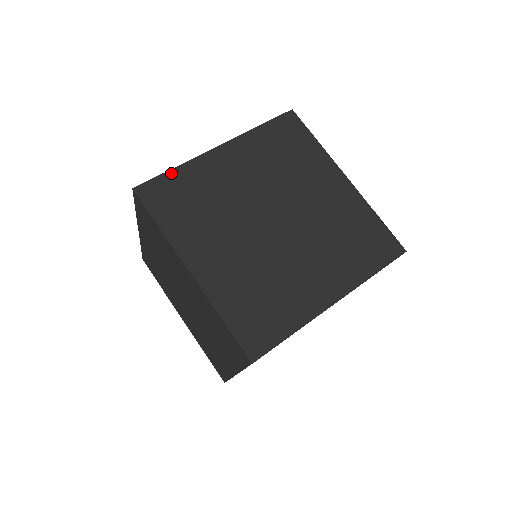
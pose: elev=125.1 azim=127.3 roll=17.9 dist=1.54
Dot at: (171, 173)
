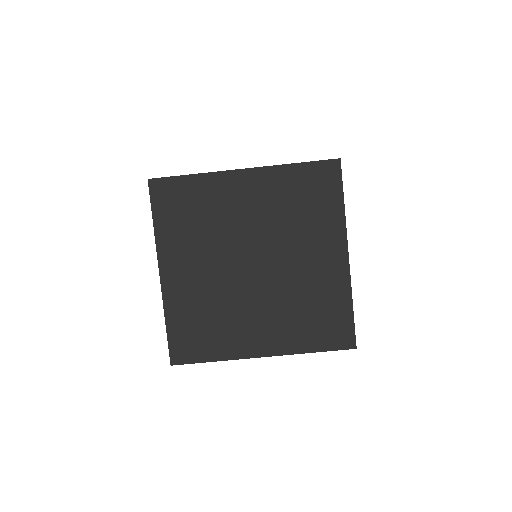
Dot at: (208, 361)
